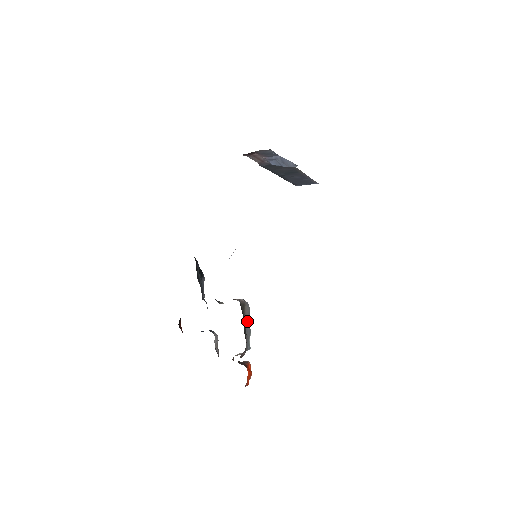
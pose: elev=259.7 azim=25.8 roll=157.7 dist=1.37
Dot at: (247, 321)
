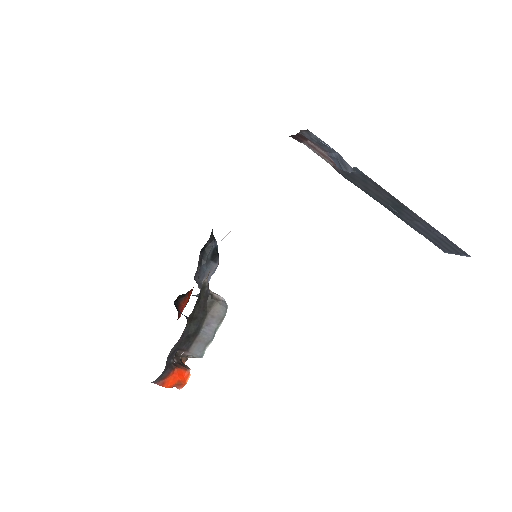
Dot at: (213, 324)
